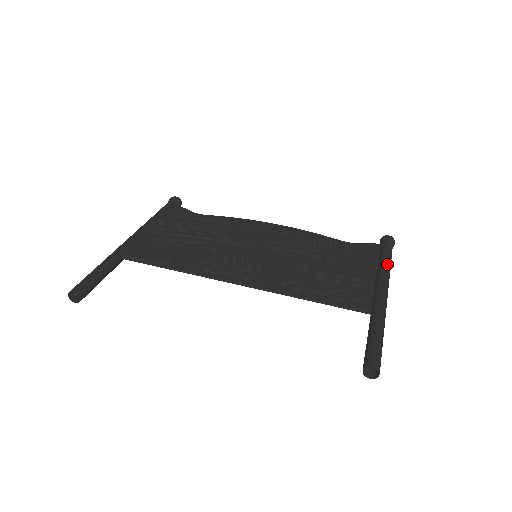
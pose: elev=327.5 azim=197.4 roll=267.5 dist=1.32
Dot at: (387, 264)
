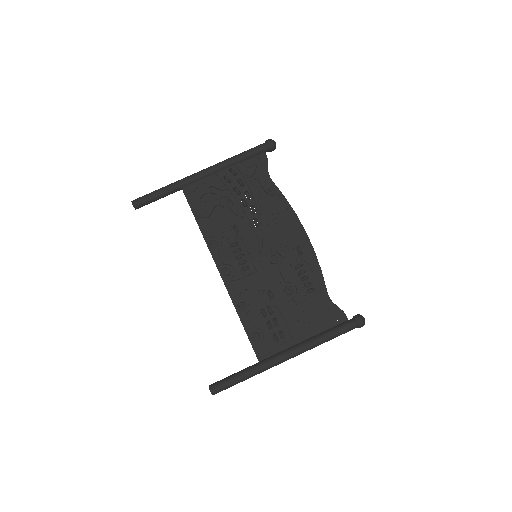
Dot at: (320, 341)
